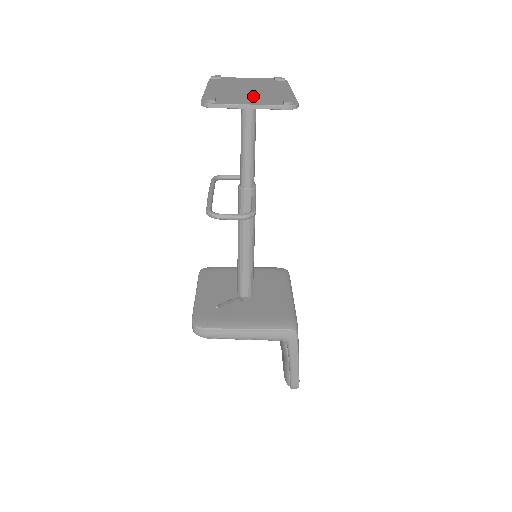
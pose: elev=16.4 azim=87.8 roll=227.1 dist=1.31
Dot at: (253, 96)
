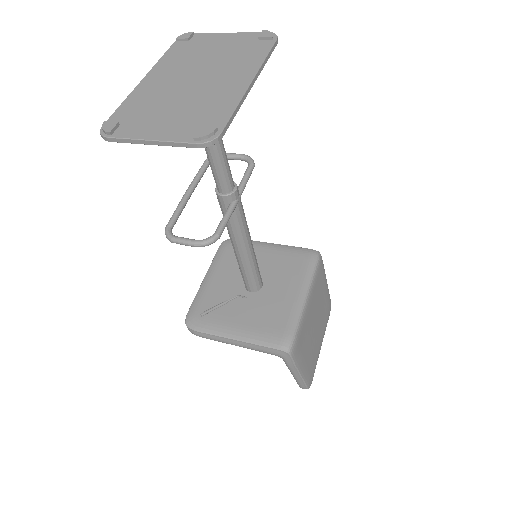
Dot at: (178, 107)
